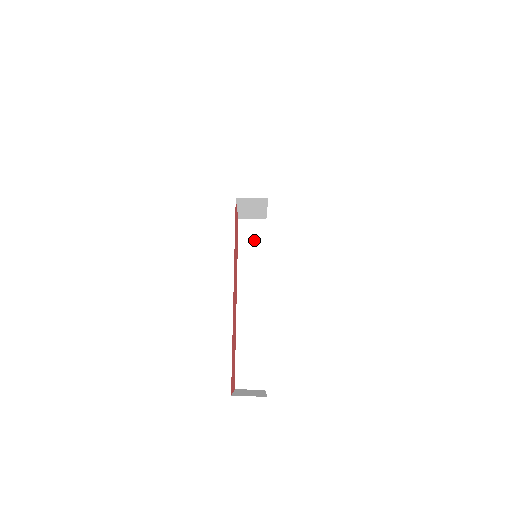
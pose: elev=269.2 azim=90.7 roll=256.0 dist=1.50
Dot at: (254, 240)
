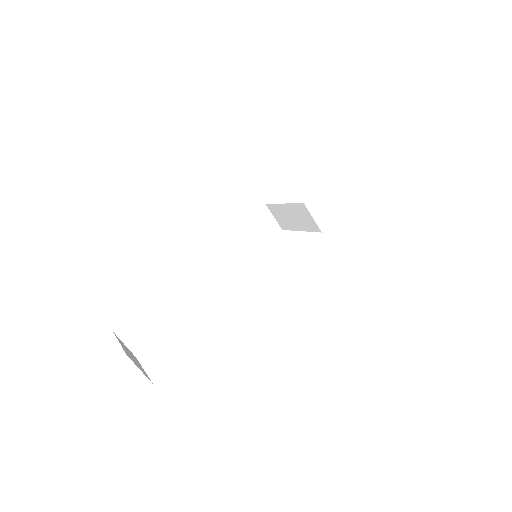
Dot at: (258, 234)
